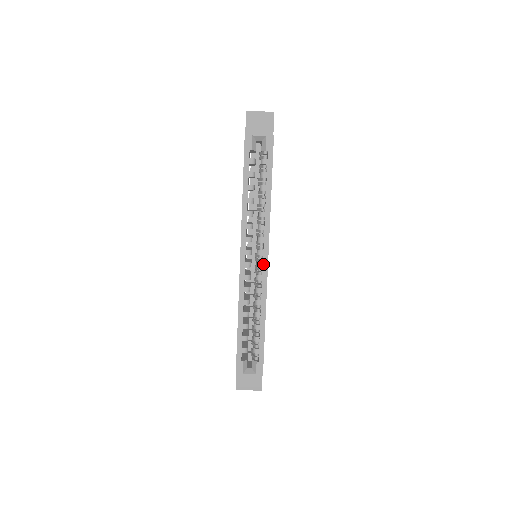
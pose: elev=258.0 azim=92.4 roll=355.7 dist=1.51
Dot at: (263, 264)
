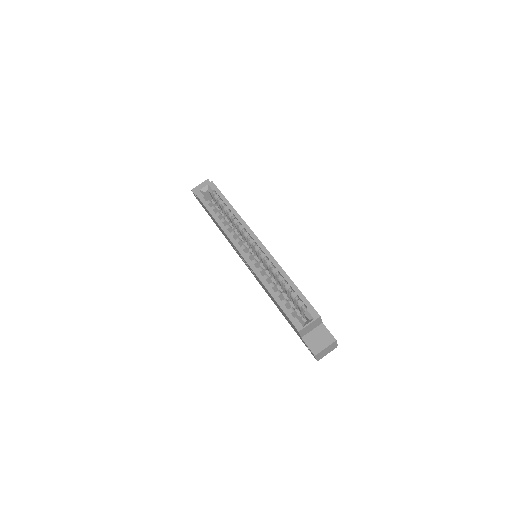
Dot at: (258, 245)
